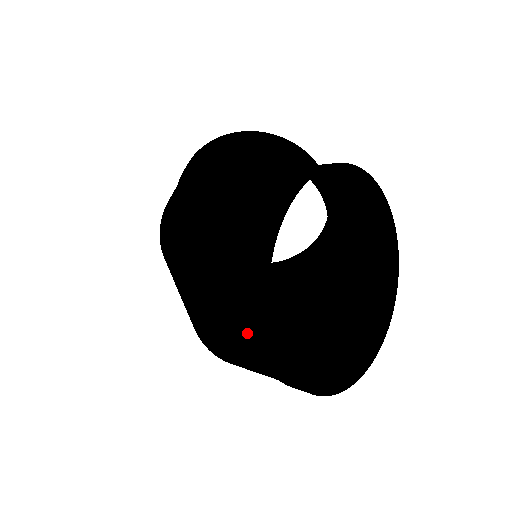
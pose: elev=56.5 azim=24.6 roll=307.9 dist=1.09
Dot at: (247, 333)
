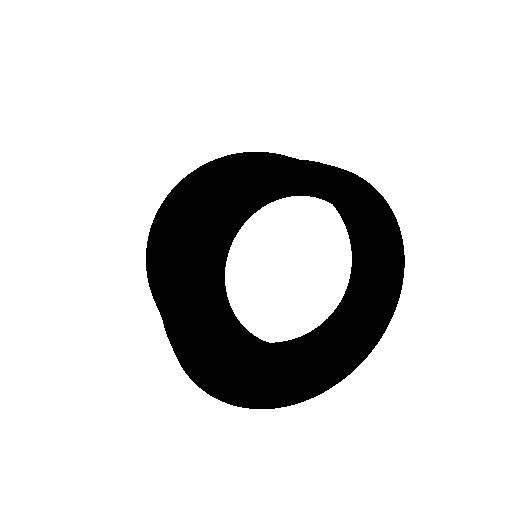
Dot at: (205, 197)
